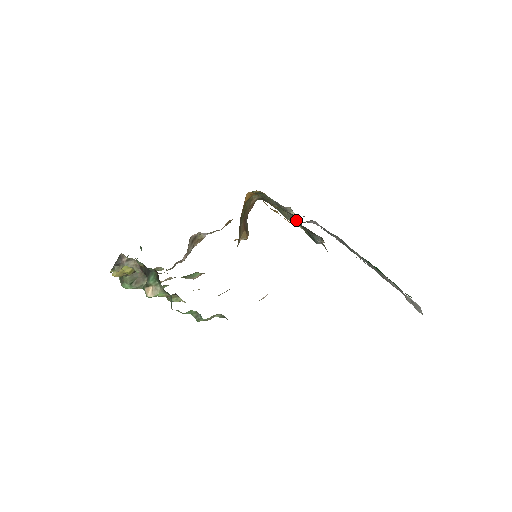
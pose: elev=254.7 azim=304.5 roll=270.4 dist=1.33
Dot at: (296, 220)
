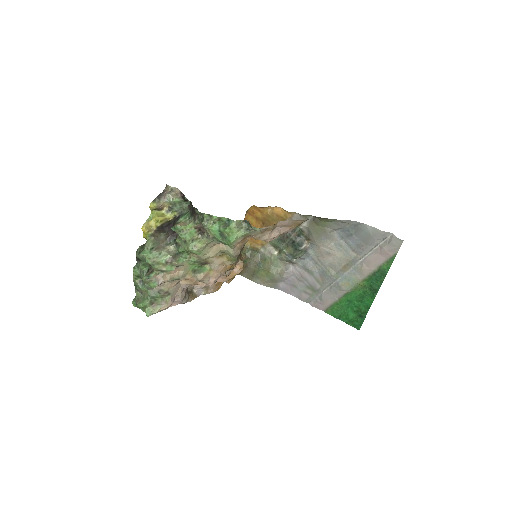
Dot at: (282, 237)
